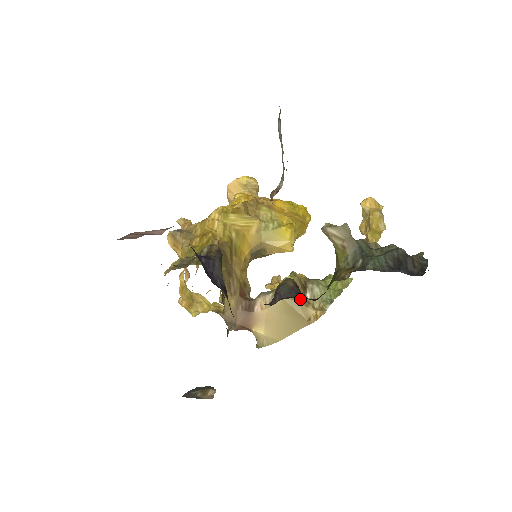
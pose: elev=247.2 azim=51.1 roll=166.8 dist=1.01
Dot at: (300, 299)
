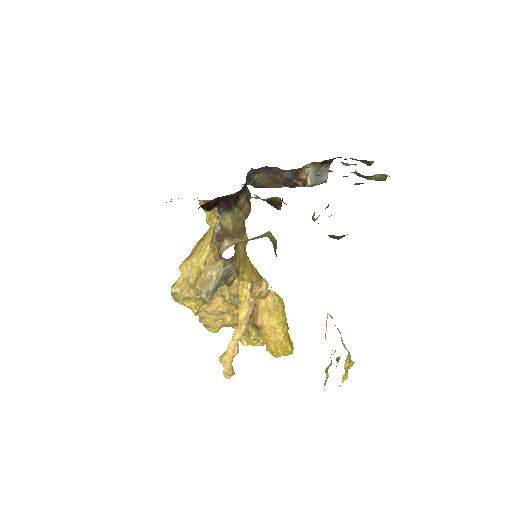
Dot at: (270, 240)
